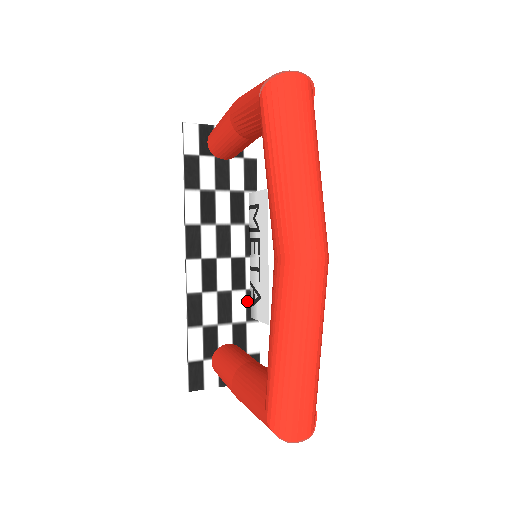
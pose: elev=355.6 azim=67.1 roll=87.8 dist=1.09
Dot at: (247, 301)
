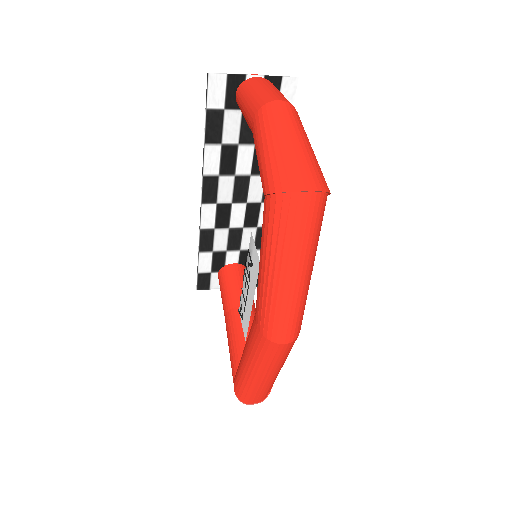
Dot at: (257, 235)
